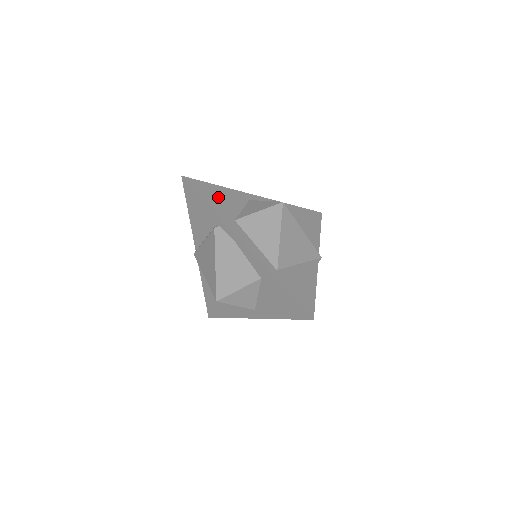
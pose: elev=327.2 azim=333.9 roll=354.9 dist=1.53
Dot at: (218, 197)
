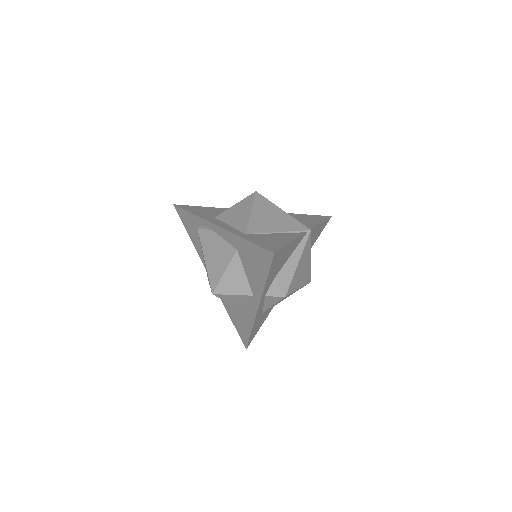
Dot at: (205, 210)
